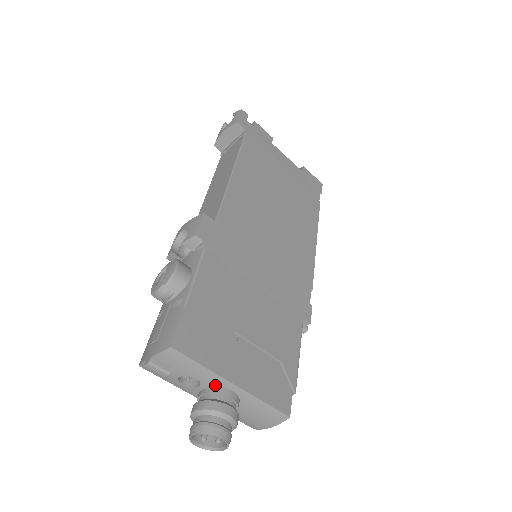
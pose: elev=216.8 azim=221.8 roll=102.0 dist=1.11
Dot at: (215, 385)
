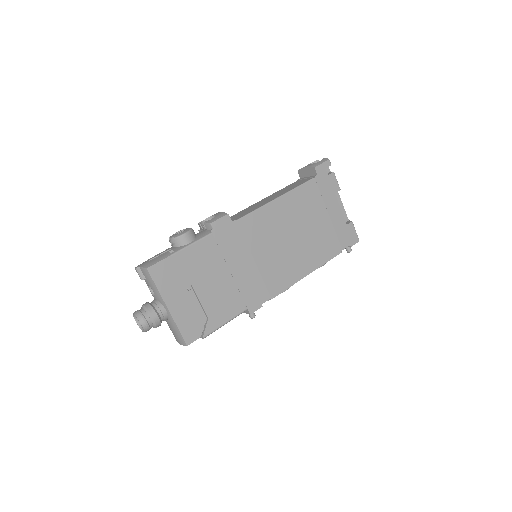
Dot at: (160, 301)
